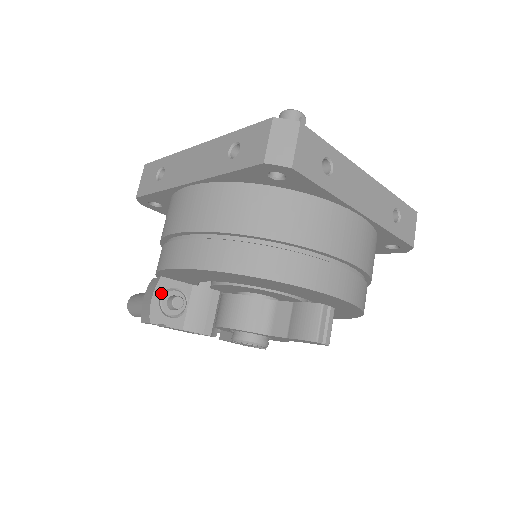
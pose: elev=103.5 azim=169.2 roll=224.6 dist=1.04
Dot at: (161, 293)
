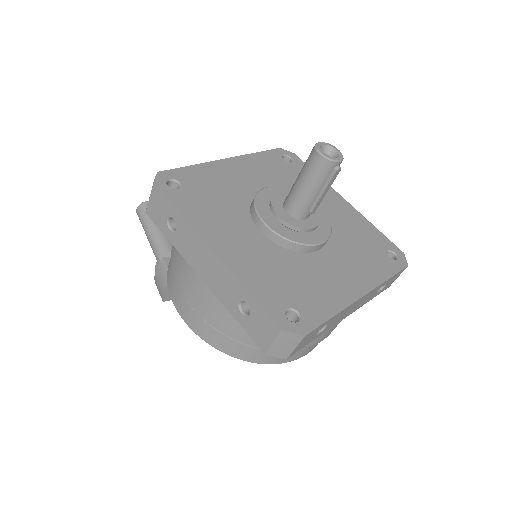
Dot at: occluded
